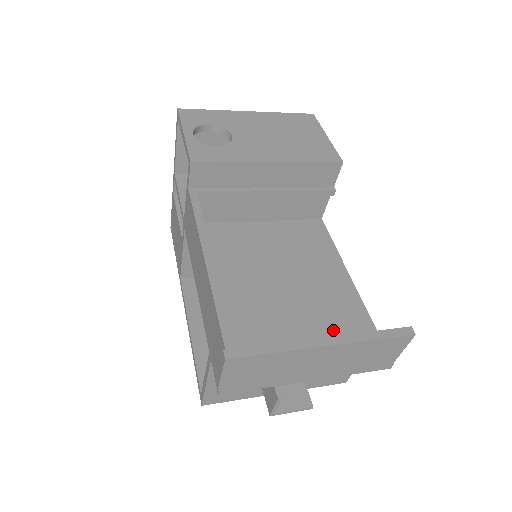
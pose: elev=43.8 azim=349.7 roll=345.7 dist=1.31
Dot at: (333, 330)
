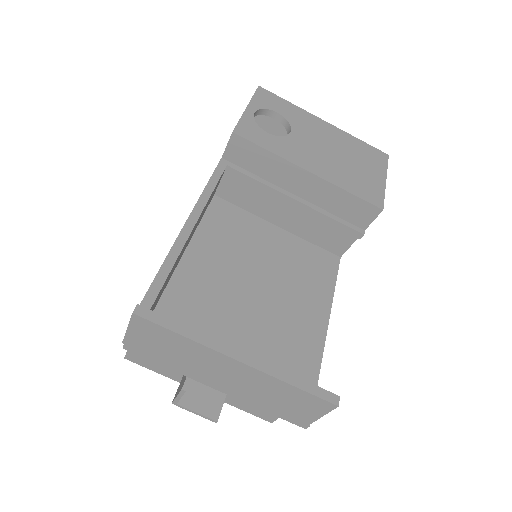
Dot at: (273, 359)
